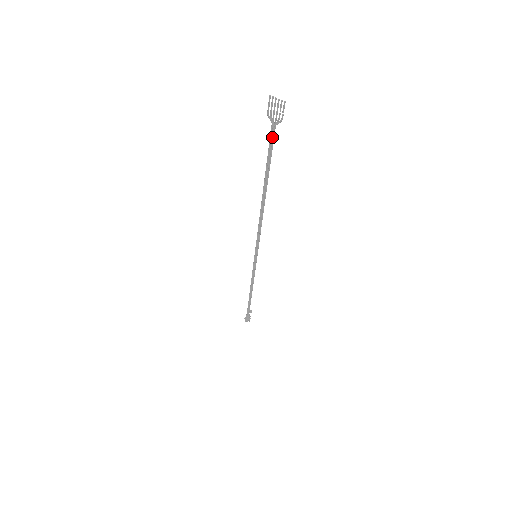
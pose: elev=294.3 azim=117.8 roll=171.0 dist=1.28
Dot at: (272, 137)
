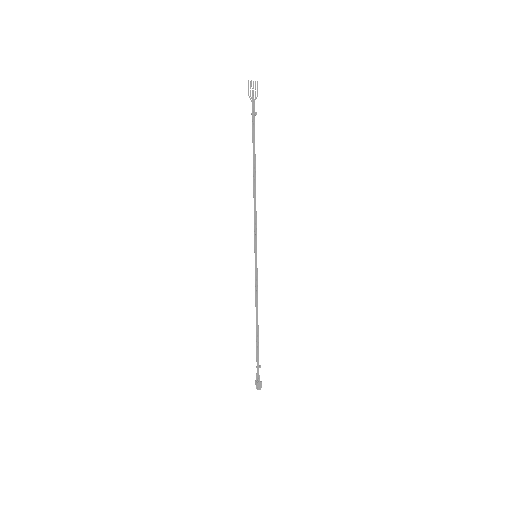
Dot at: (254, 111)
